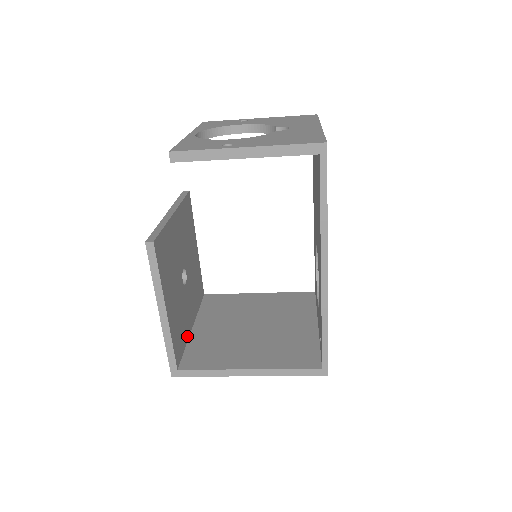
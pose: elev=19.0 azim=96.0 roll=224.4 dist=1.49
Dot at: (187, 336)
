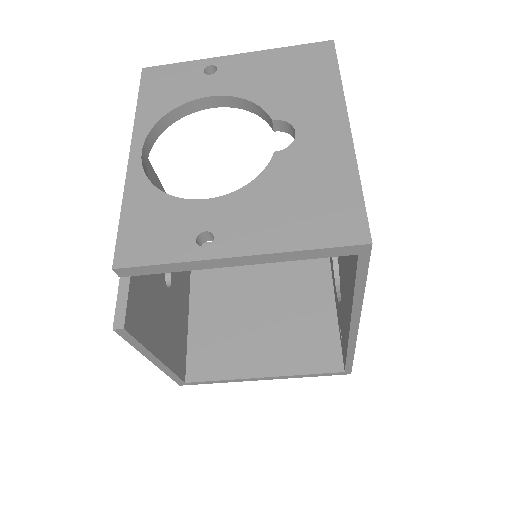
Dot at: (186, 329)
